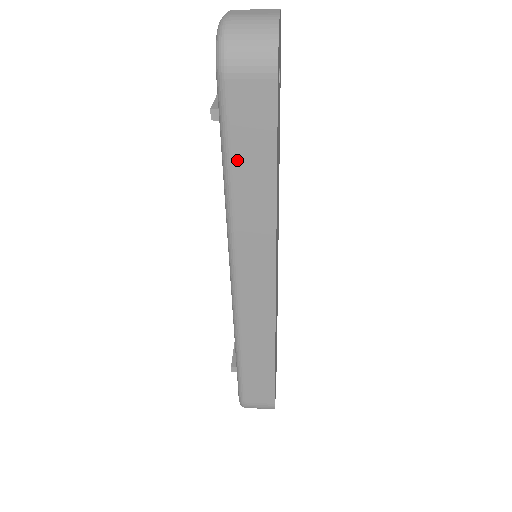
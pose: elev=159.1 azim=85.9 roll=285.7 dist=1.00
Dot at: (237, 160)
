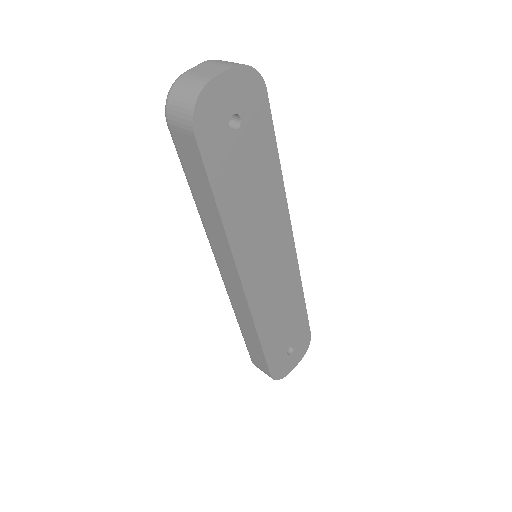
Dot at: (193, 186)
